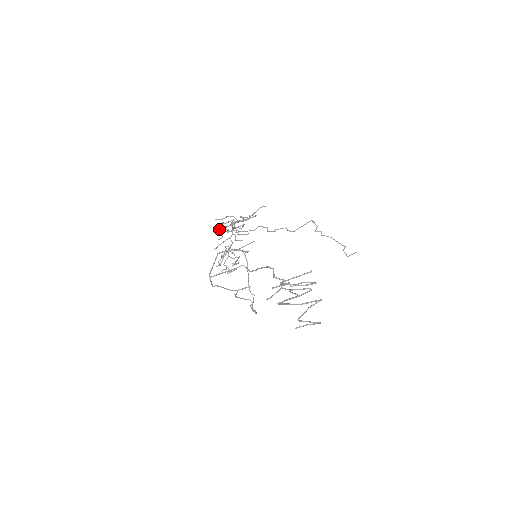
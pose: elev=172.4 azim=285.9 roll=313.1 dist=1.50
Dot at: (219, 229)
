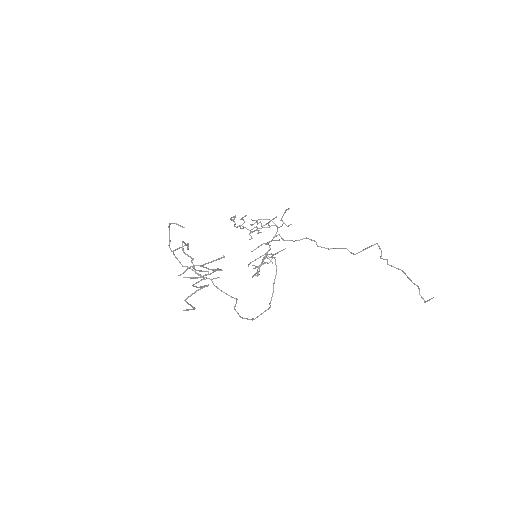
Dot at: (243, 226)
